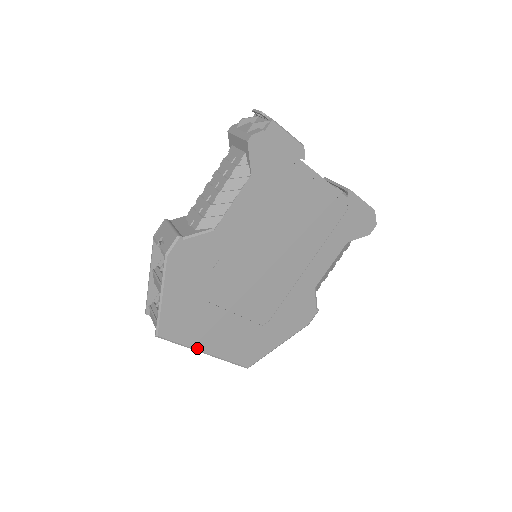
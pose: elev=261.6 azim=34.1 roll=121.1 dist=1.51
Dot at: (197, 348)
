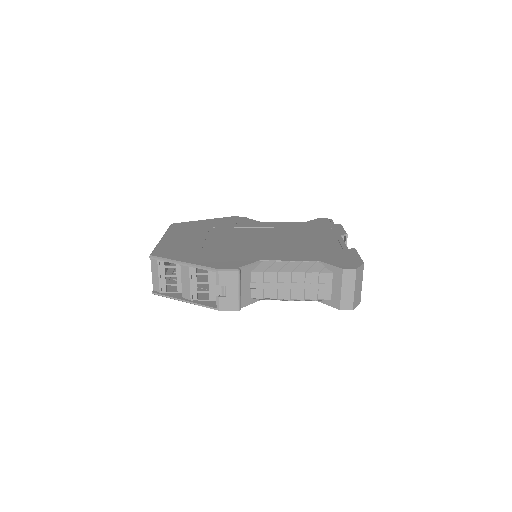
Dot at: (166, 235)
